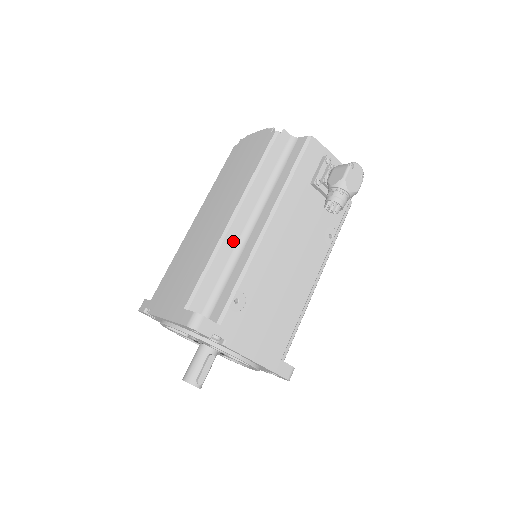
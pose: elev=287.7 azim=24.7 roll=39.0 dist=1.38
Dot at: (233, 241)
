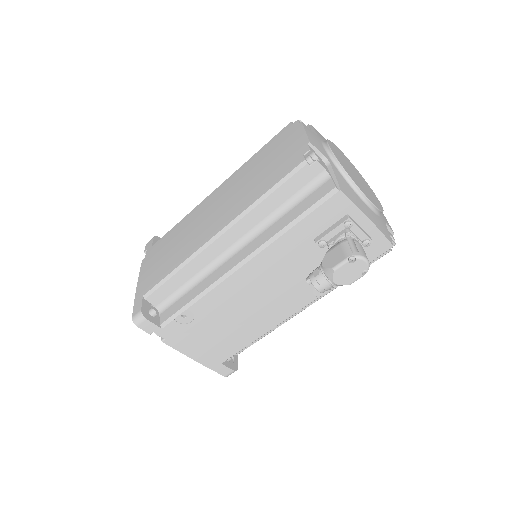
Dot at: (208, 259)
